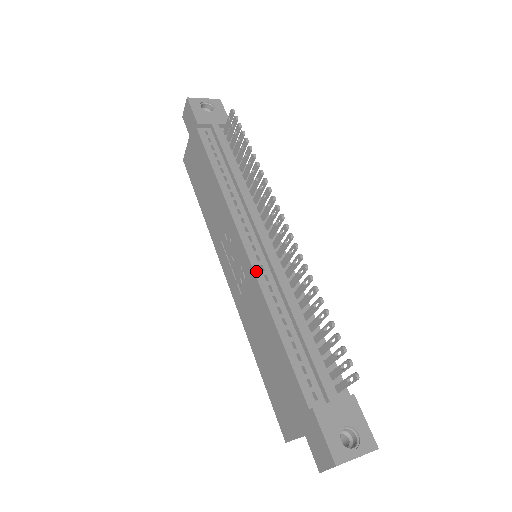
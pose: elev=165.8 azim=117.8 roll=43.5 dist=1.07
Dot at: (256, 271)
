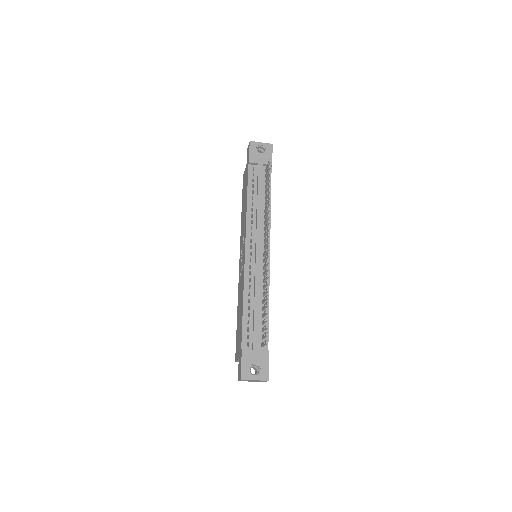
Dot at: (246, 268)
